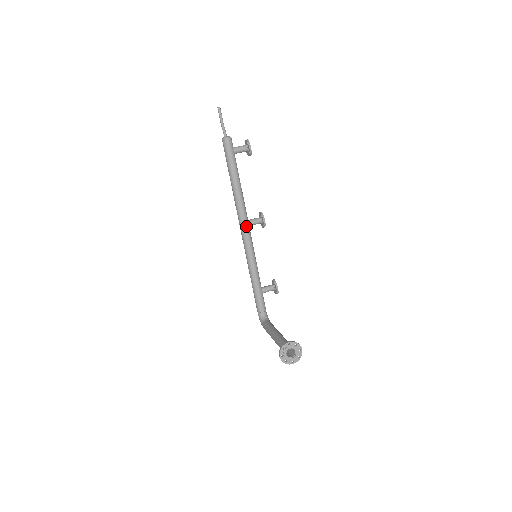
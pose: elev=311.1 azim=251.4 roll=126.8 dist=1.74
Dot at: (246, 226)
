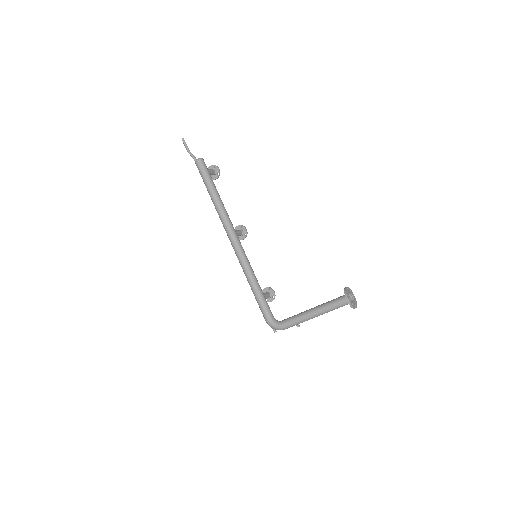
Dot at: (236, 233)
